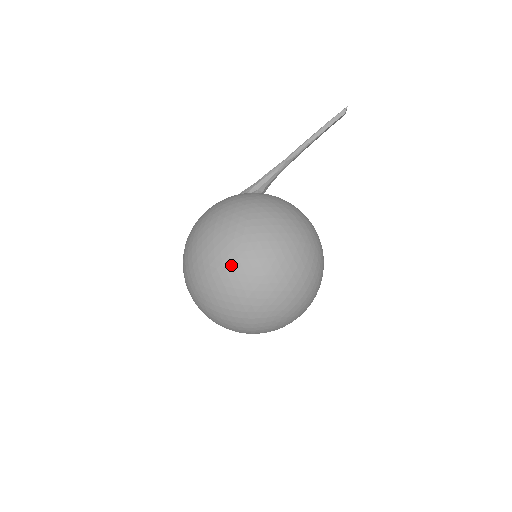
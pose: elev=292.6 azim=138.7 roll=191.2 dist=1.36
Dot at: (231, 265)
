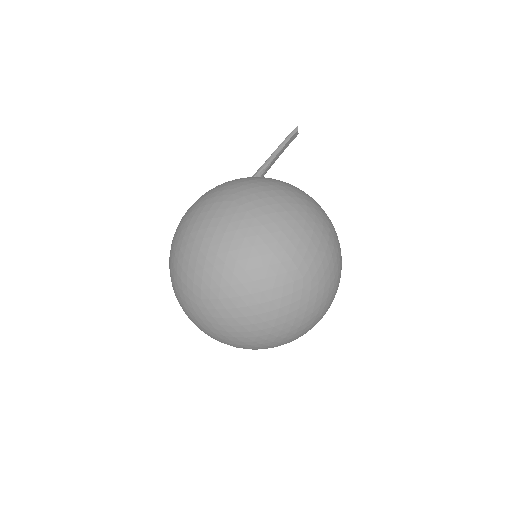
Dot at: (229, 224)
